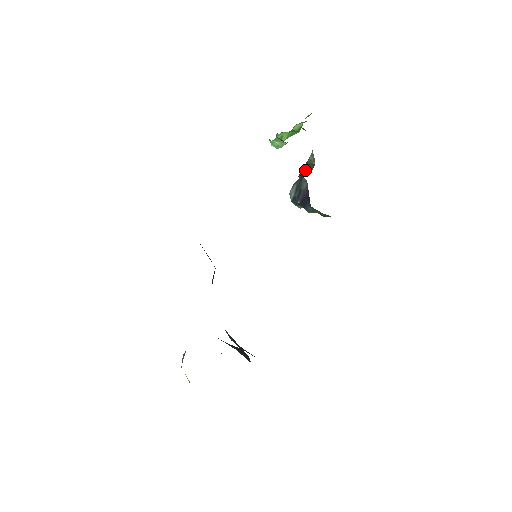
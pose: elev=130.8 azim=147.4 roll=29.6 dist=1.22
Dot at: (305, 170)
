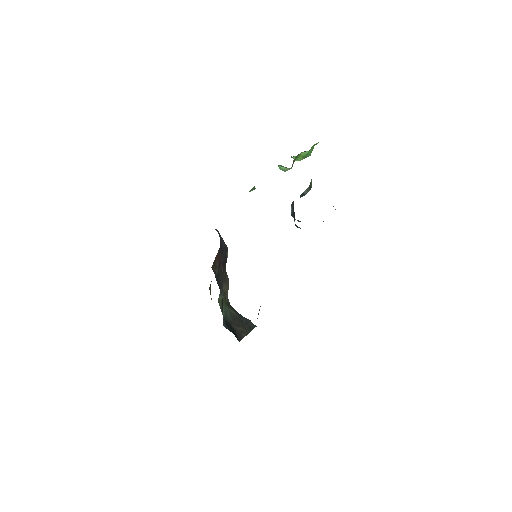
Dot at: (306, 191)
